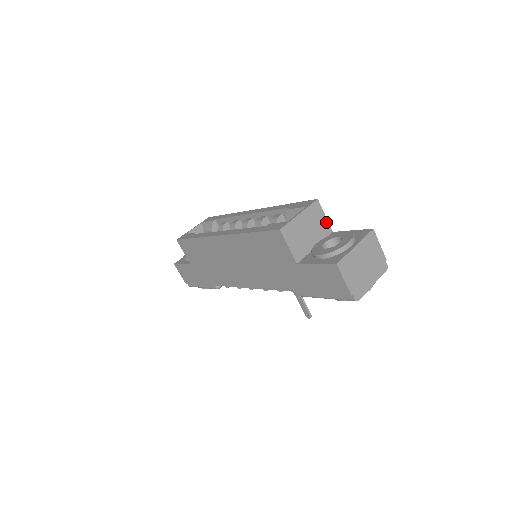
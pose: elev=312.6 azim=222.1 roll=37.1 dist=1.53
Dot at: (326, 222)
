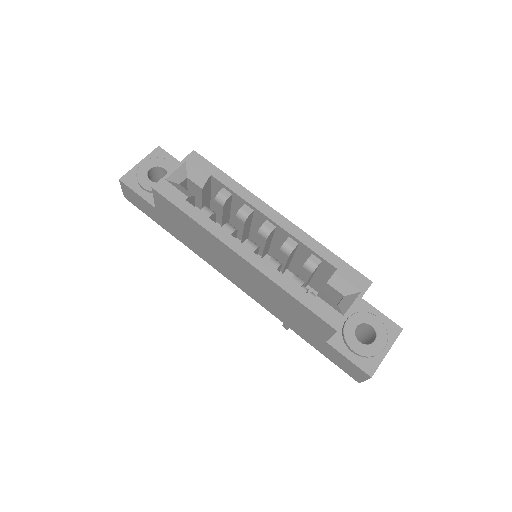
Dot at: occluded
